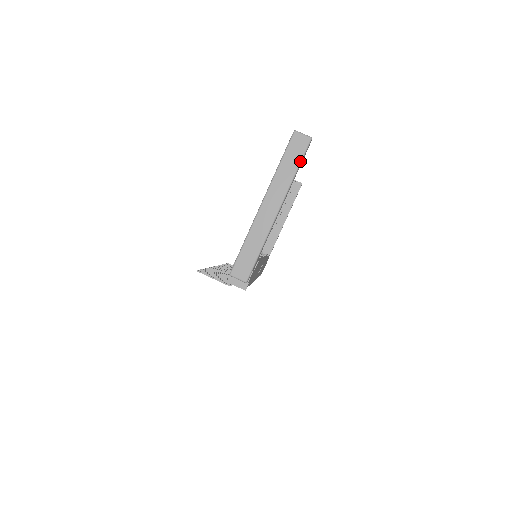
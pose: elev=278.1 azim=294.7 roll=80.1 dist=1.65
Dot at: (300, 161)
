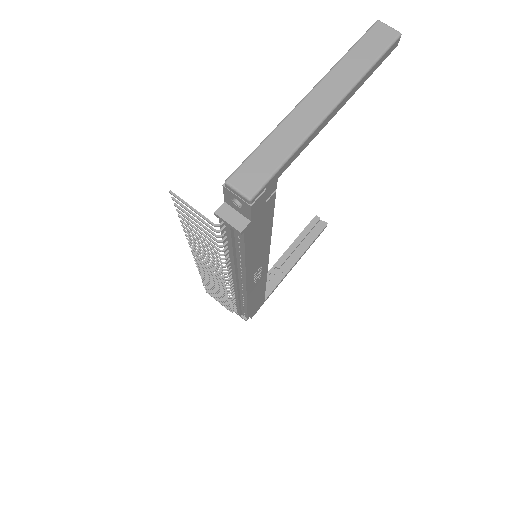
Dot at: (379, 56)
